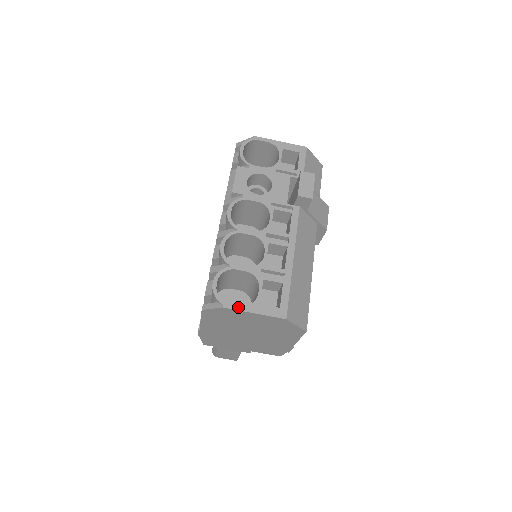
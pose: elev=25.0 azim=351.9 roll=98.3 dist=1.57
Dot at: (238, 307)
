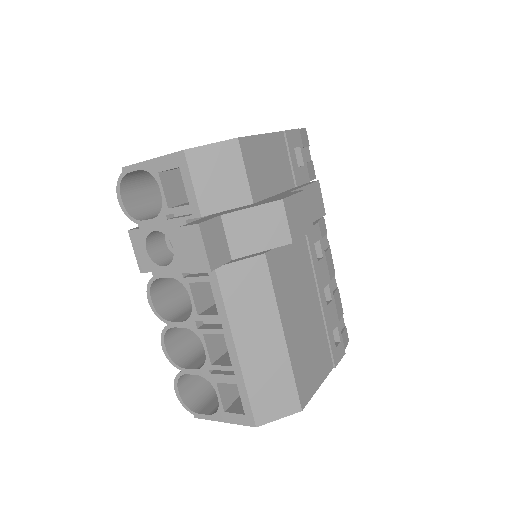
Dot at: (207, 417)
